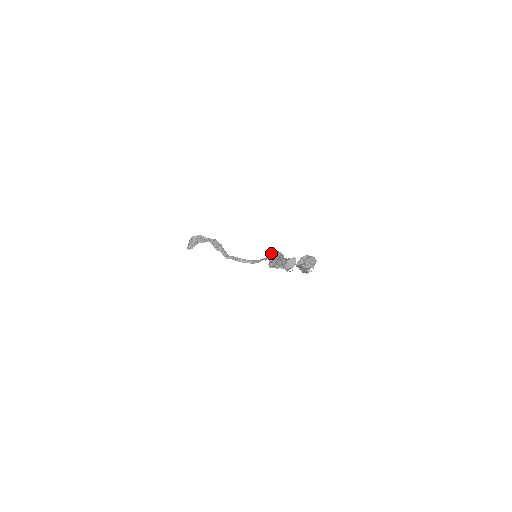
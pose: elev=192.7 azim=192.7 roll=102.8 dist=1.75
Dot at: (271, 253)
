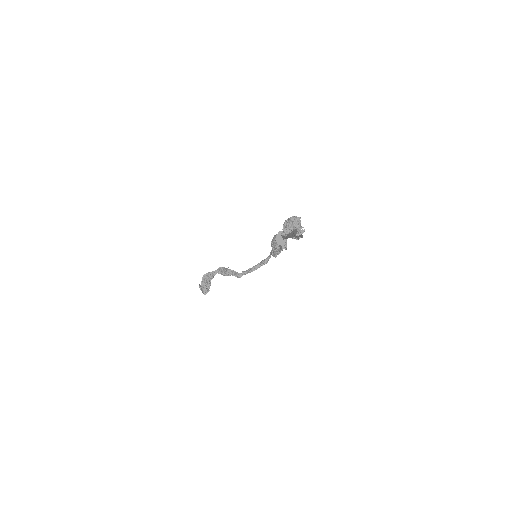
Dot at: occluded
